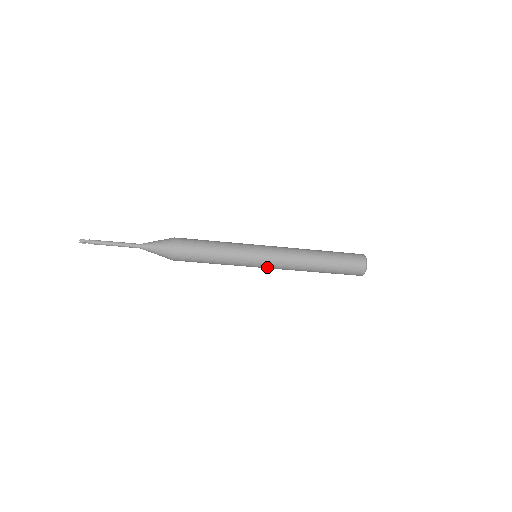
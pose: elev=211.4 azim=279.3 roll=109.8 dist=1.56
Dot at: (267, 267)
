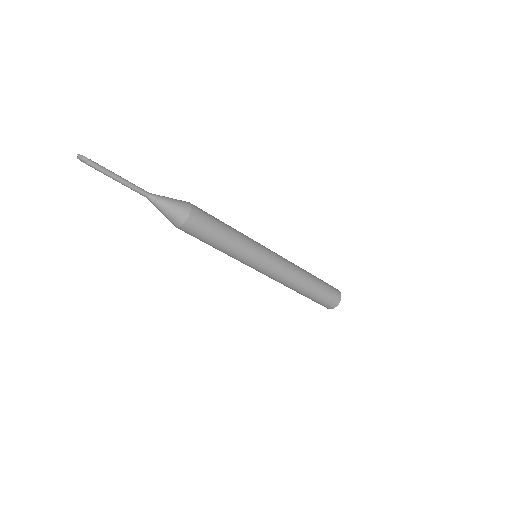
Dot at: (266, 271)
